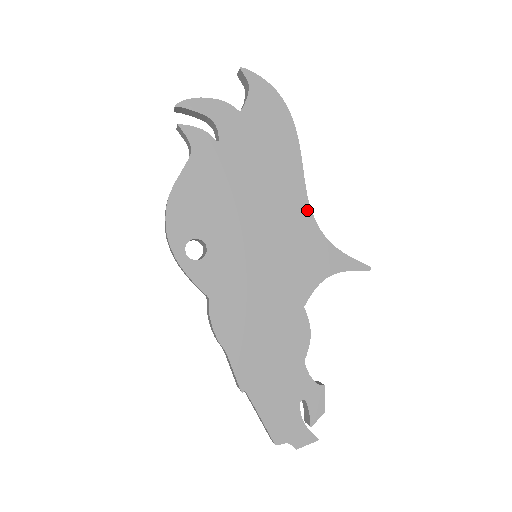
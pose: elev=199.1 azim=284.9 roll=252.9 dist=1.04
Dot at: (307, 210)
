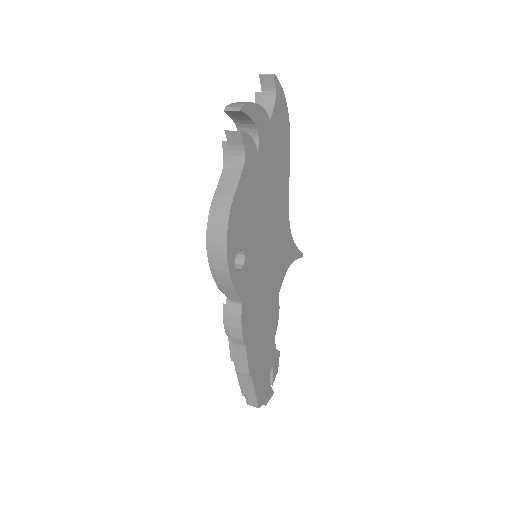
Dot at: (287, 213)
